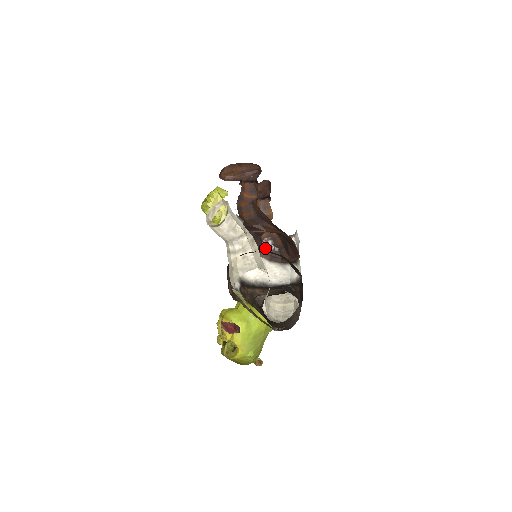
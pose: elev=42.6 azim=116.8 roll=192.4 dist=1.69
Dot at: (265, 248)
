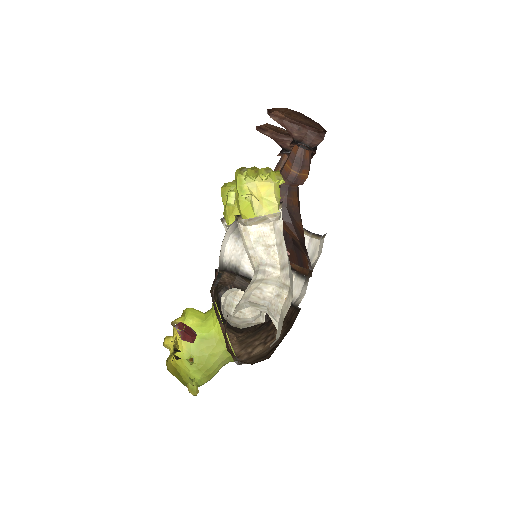
Dot at: occluded
